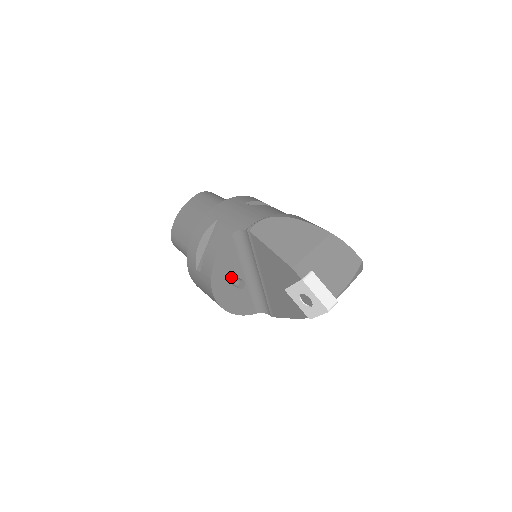
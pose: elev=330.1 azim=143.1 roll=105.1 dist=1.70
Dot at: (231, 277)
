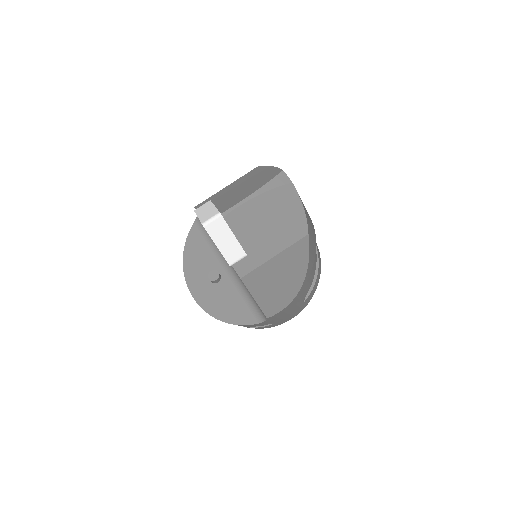
Dot at: (207, 272)
